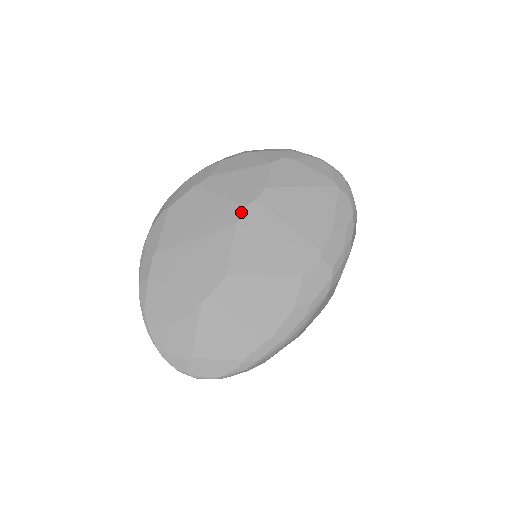
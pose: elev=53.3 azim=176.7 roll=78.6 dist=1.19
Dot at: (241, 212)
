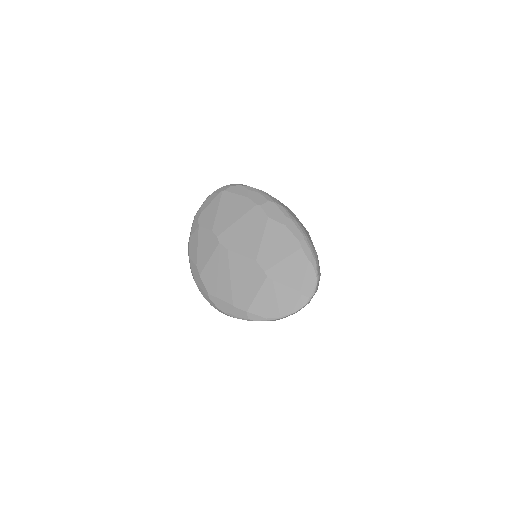
Dot at: (222, 246)
